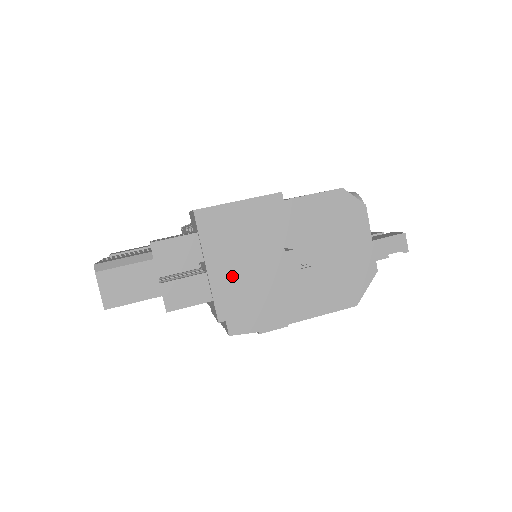
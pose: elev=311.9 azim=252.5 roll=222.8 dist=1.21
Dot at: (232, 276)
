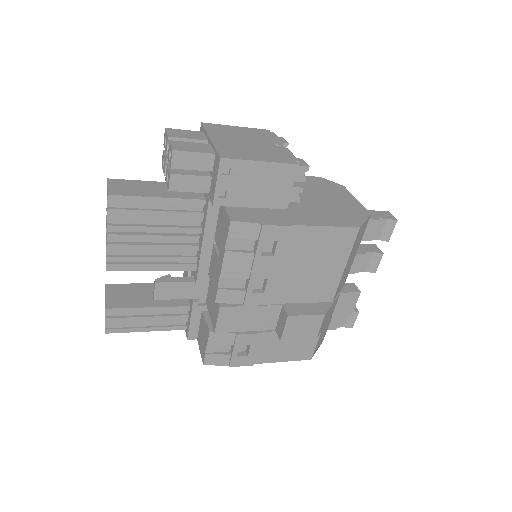
Dot at: (232, 145)
